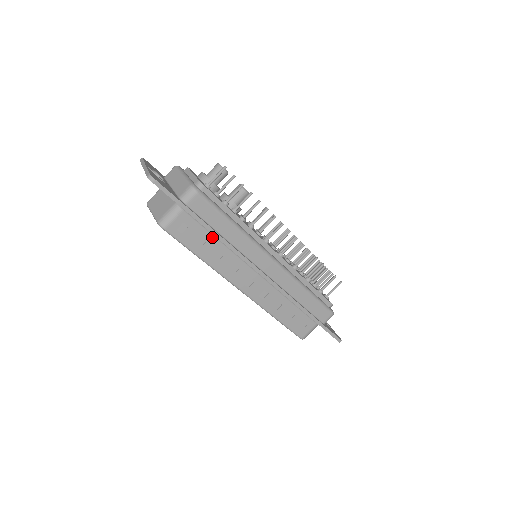
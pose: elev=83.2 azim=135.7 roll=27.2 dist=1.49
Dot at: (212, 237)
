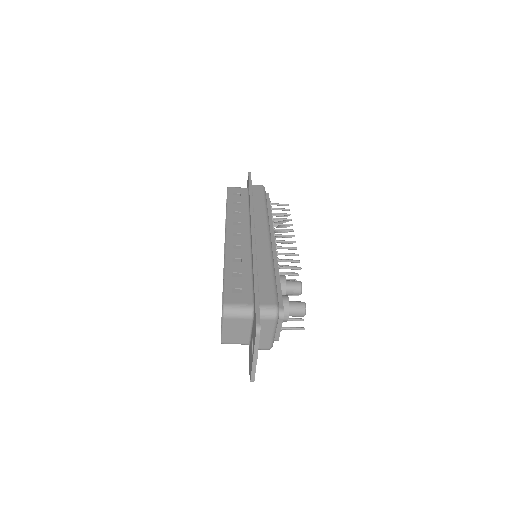
Dot at: occluded
